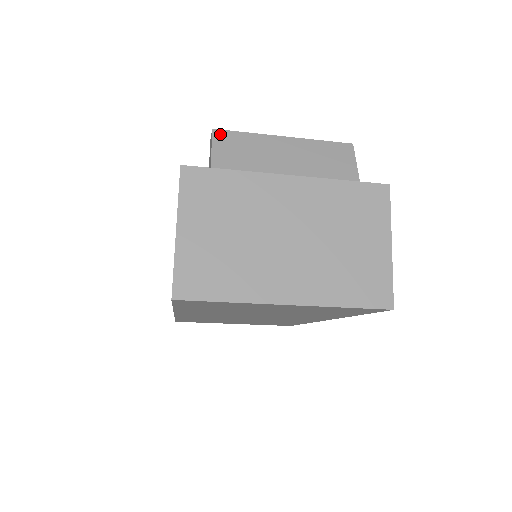
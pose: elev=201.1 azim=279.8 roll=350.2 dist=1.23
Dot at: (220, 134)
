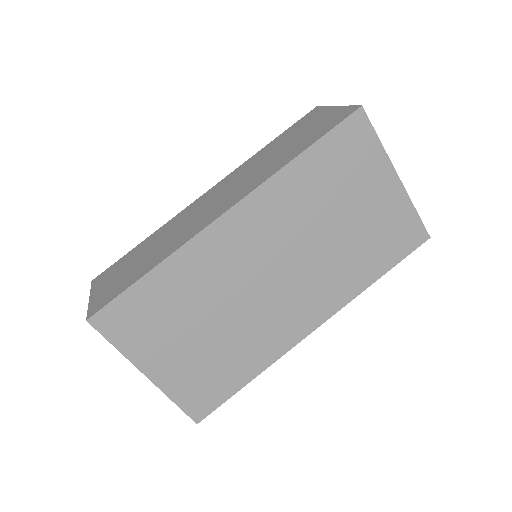
Dot at: occluded
